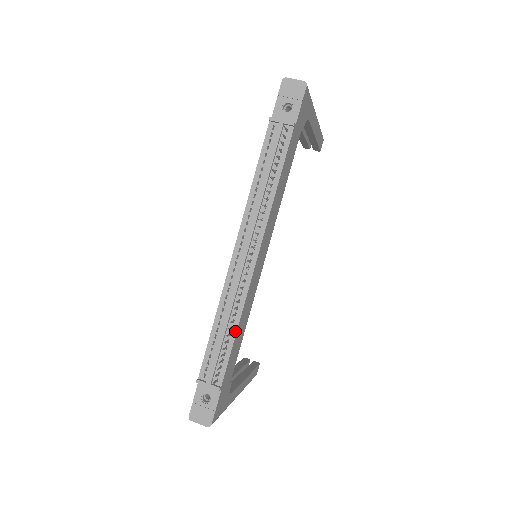
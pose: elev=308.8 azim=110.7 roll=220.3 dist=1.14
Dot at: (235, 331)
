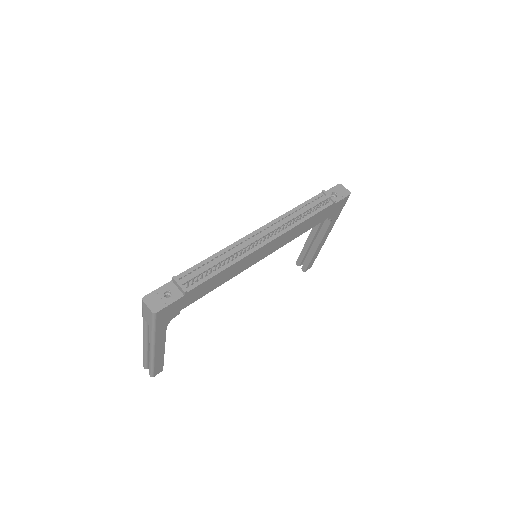
Dot at: (224, 268)
